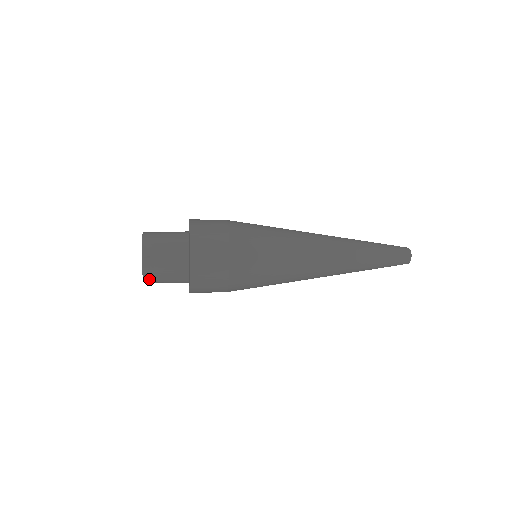
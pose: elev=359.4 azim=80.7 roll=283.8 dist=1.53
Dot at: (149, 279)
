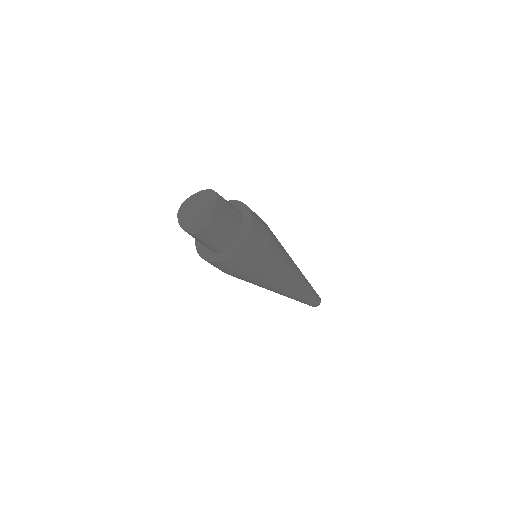
Dot at: (206, 232)
